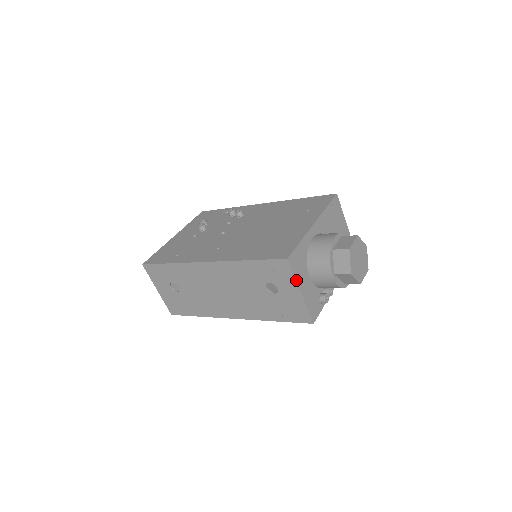
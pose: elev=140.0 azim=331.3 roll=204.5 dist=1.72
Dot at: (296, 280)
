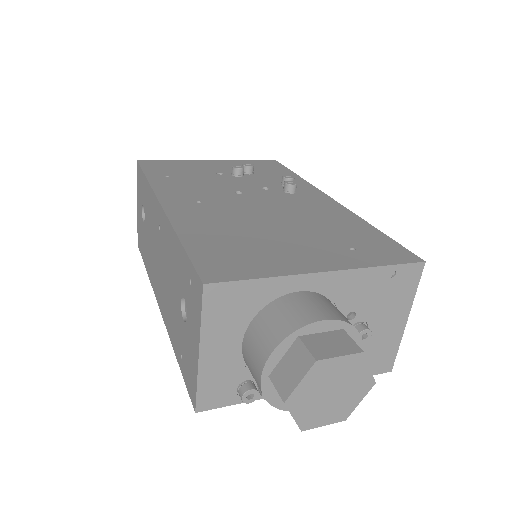
Dot at: (201, 329)
